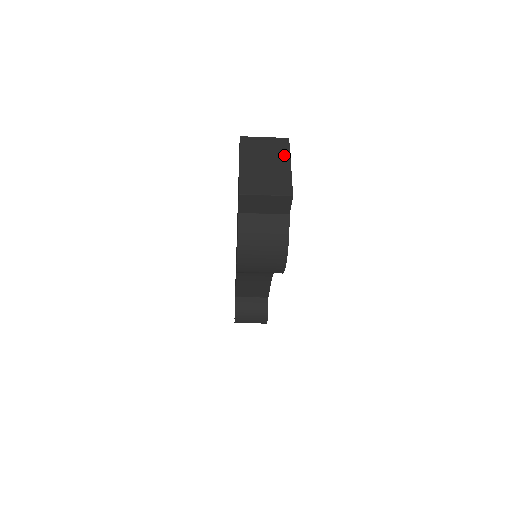
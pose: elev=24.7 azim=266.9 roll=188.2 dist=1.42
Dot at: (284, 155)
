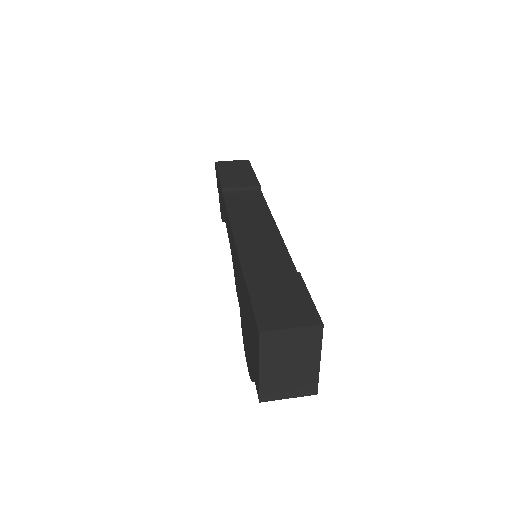
Dot at: (314, 350)
